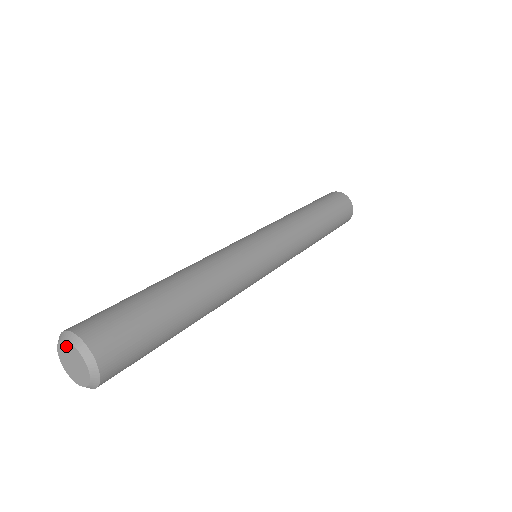
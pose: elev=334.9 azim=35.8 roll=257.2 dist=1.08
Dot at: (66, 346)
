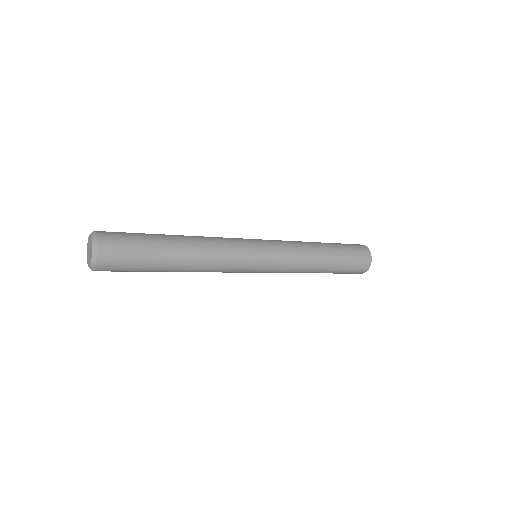
Dot at: (88, 243)
